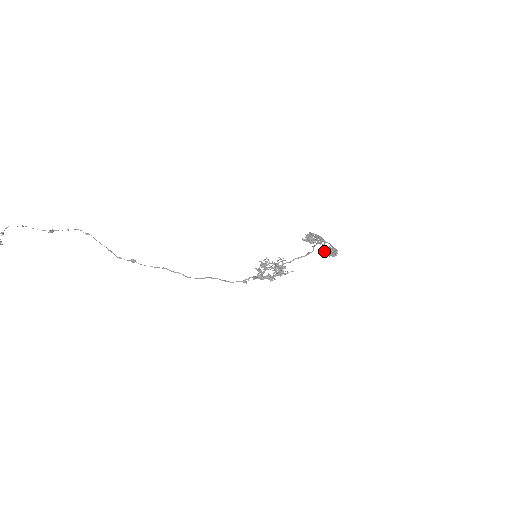
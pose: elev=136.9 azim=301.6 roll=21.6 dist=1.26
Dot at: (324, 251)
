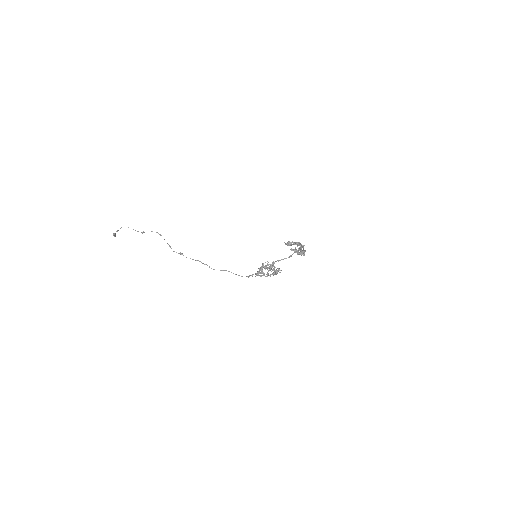
Dot at: (293, 250)
